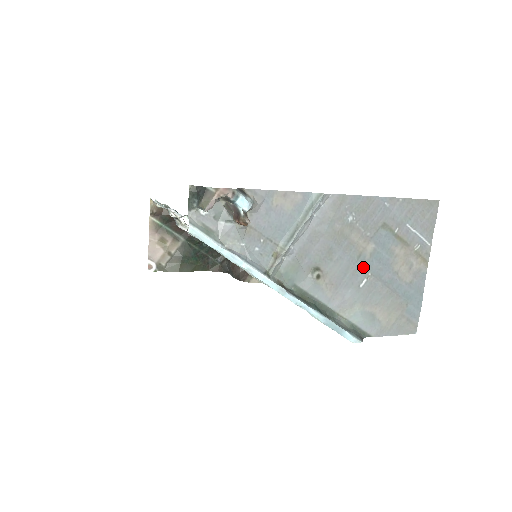
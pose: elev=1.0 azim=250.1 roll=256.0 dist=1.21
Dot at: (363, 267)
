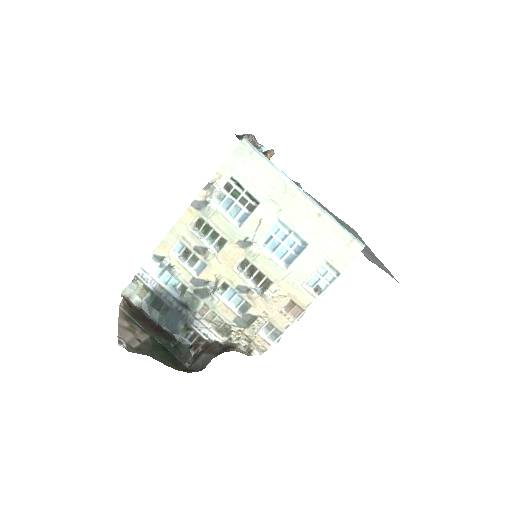
Dot at: occluded
